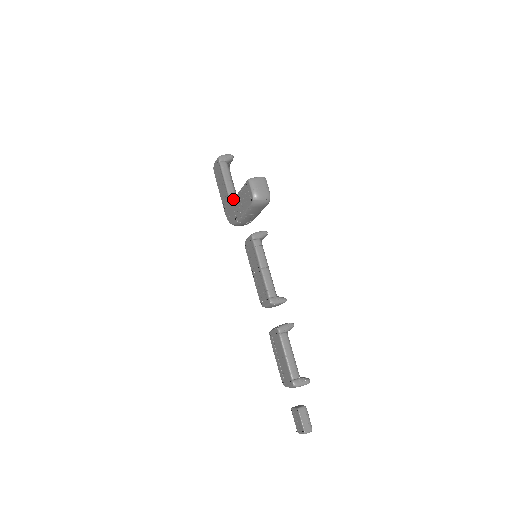
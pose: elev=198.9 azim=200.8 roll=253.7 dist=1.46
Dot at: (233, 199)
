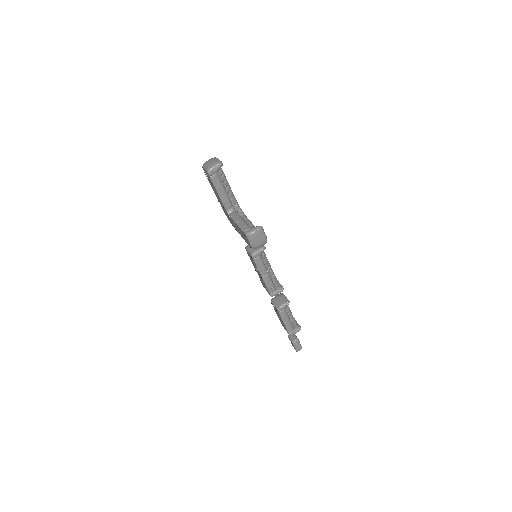
Dot at: (230, 217)
